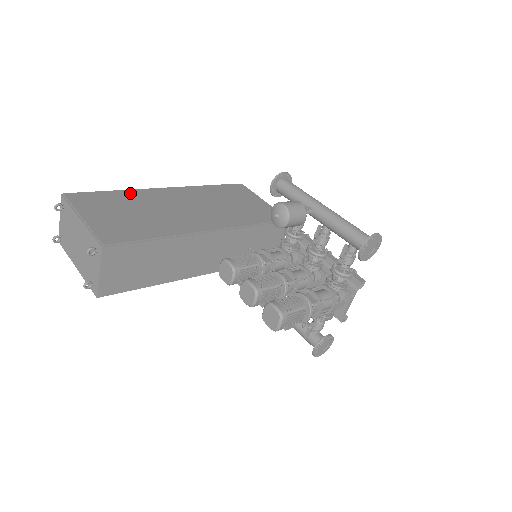
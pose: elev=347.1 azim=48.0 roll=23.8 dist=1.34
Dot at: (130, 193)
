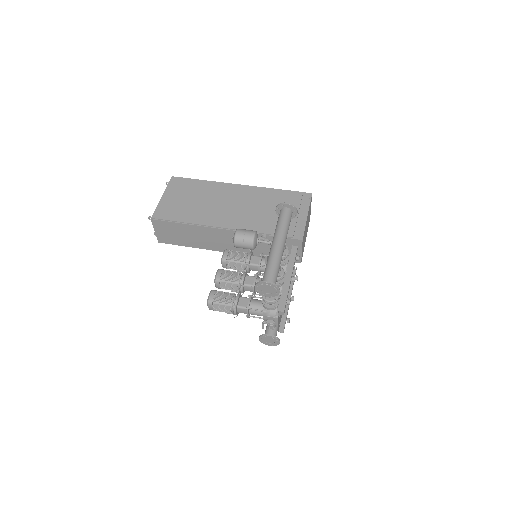
Dot at: (209, 184)
